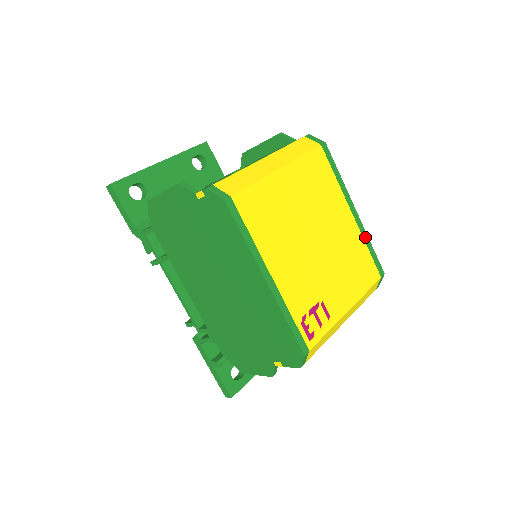
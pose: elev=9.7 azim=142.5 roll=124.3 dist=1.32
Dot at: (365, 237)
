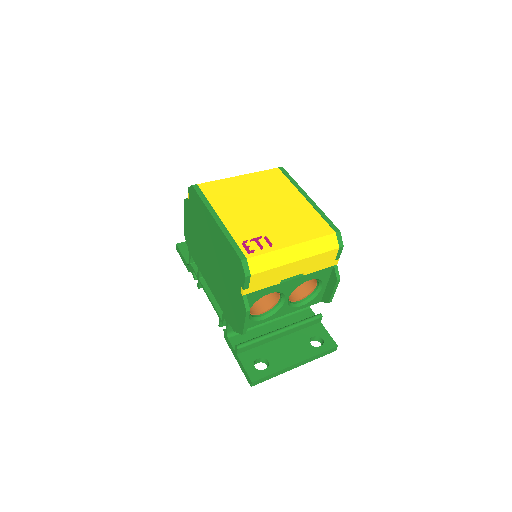
Dot at: (318, 210)
